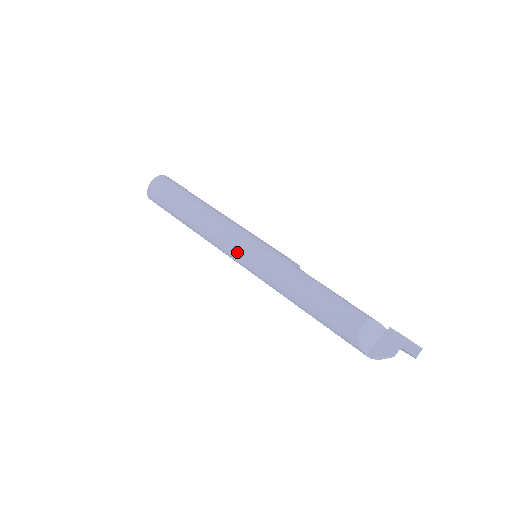
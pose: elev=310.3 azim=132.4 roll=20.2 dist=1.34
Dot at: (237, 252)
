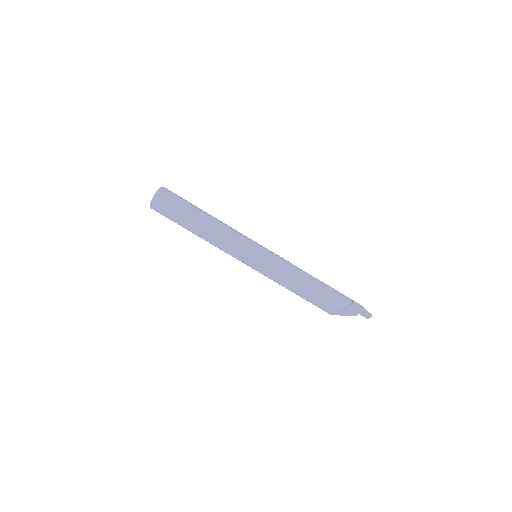
Dot at: (242, 262)
